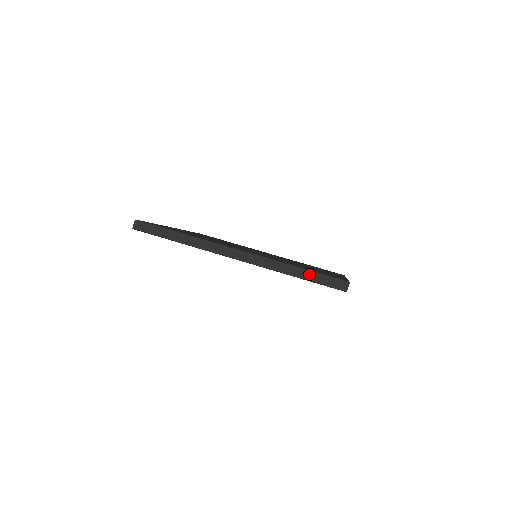
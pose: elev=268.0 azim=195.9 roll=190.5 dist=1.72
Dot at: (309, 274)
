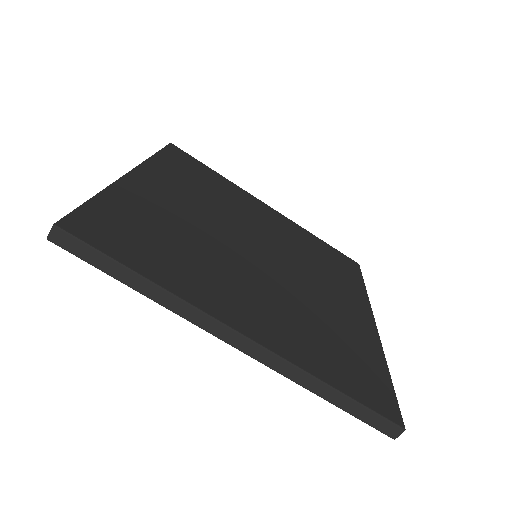
Dot at: (349, 403)
